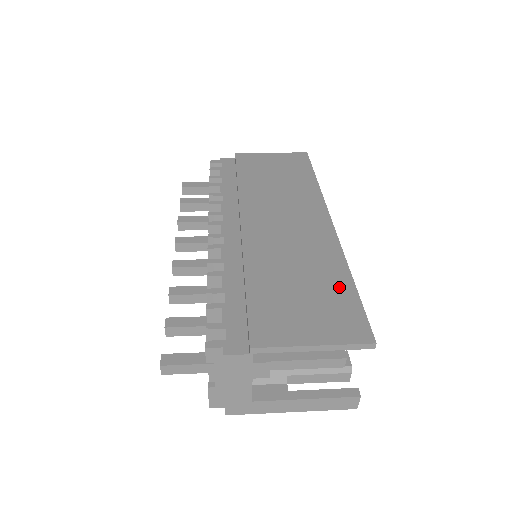
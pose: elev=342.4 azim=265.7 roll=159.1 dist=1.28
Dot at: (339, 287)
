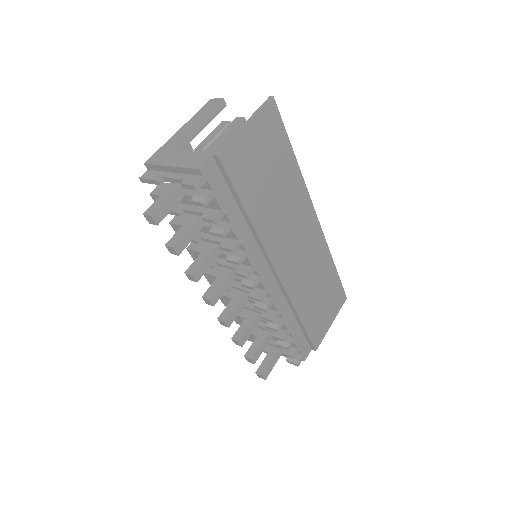
Dot at: (332, 278)
